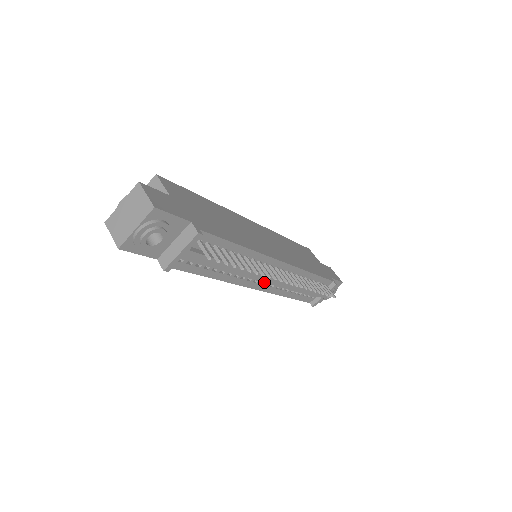
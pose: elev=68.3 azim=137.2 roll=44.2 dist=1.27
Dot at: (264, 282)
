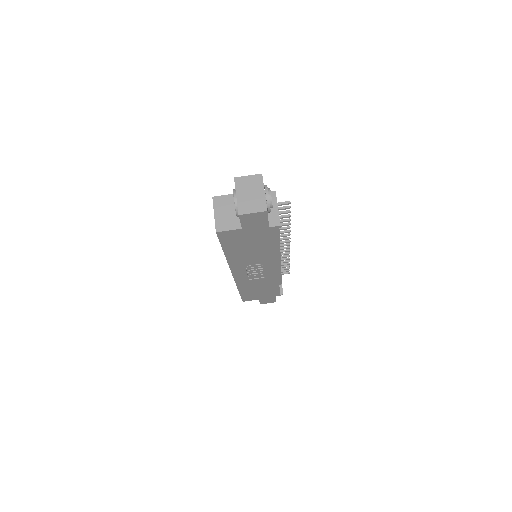
Dot at: occluded
